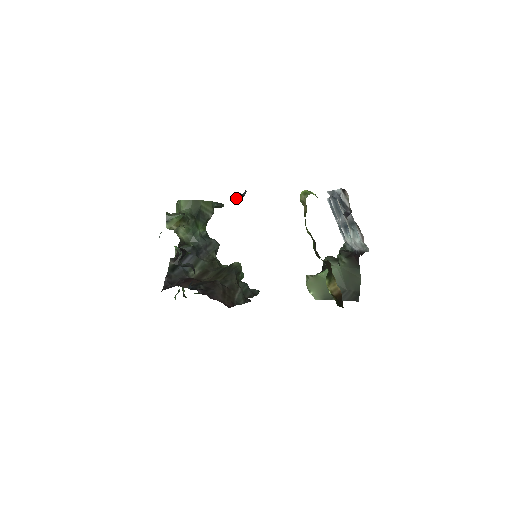
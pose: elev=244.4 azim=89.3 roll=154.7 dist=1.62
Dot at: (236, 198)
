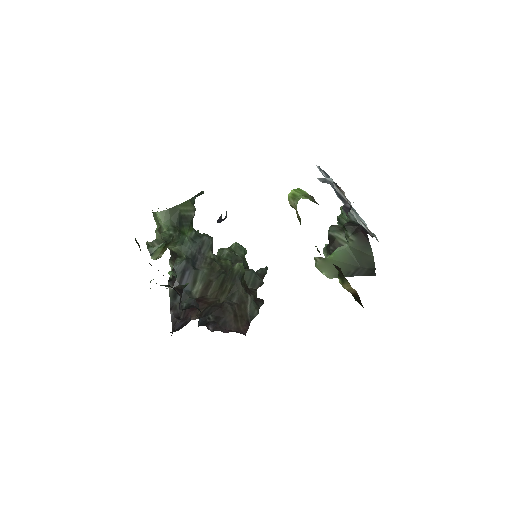
Dot at: (218, 220)
